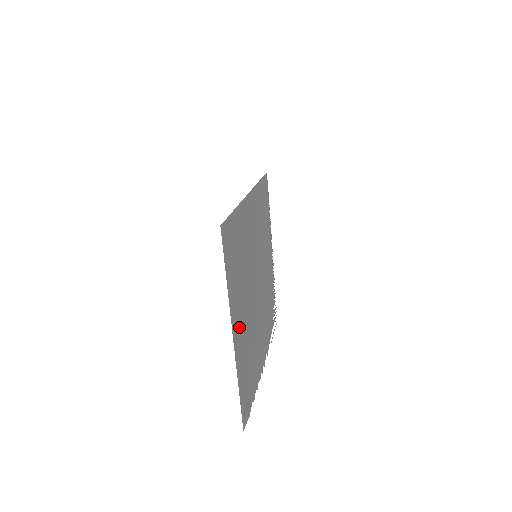
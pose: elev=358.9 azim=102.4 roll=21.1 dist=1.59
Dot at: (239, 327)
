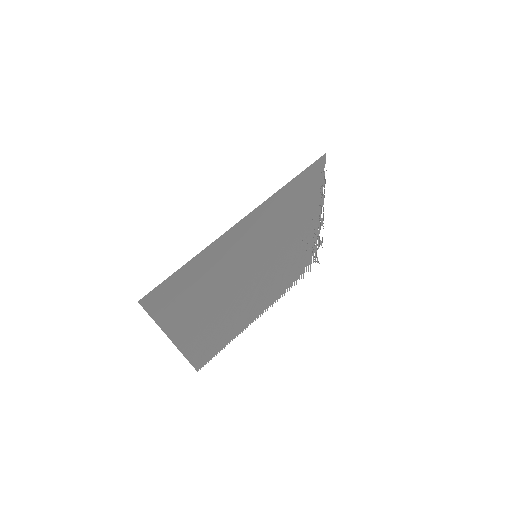
Dot at: (192, 328)
